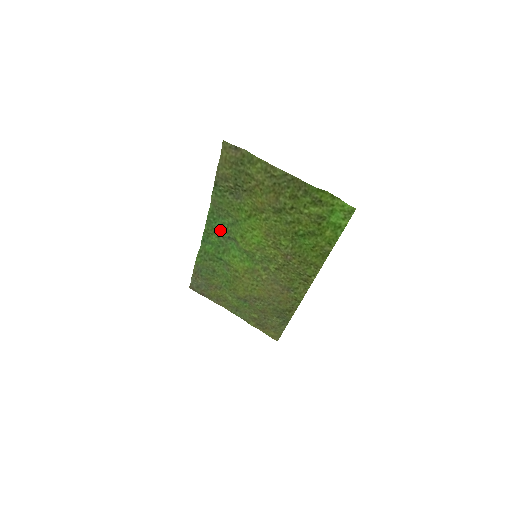
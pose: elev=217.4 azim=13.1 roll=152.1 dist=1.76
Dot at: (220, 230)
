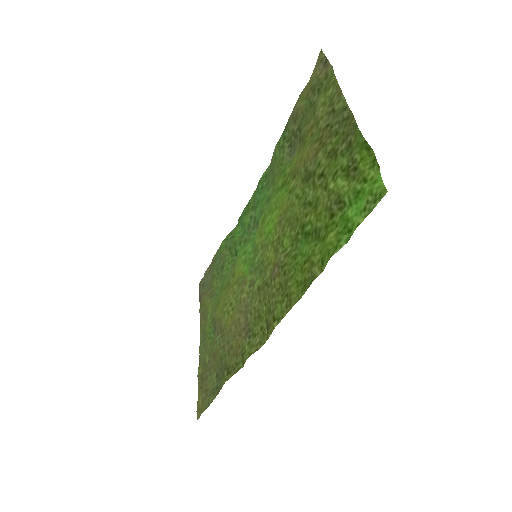
Dot at: (258, 208)
